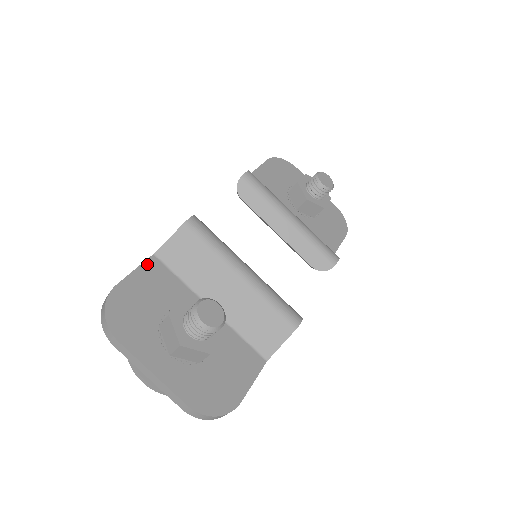
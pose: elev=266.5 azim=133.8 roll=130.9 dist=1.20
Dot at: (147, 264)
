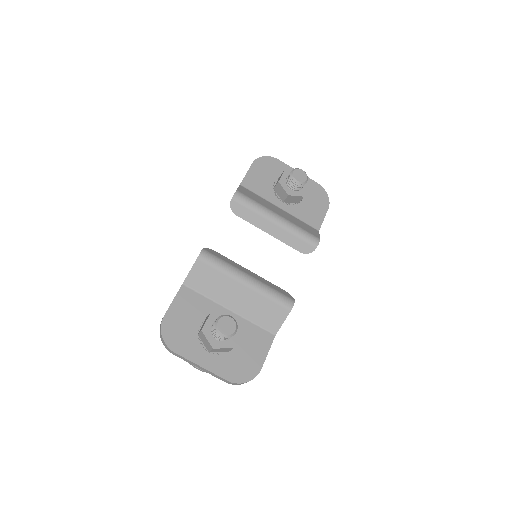
Dot at: (180, 293)
